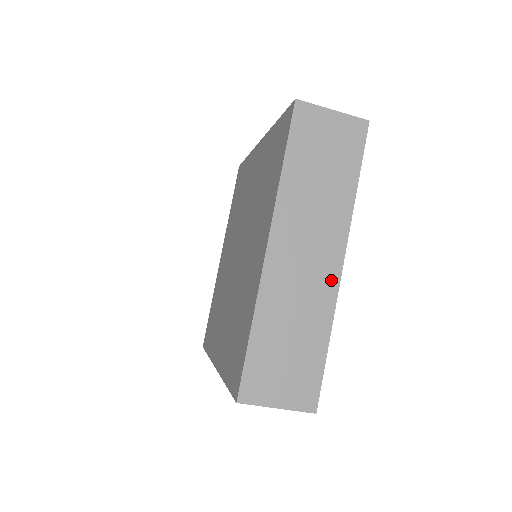
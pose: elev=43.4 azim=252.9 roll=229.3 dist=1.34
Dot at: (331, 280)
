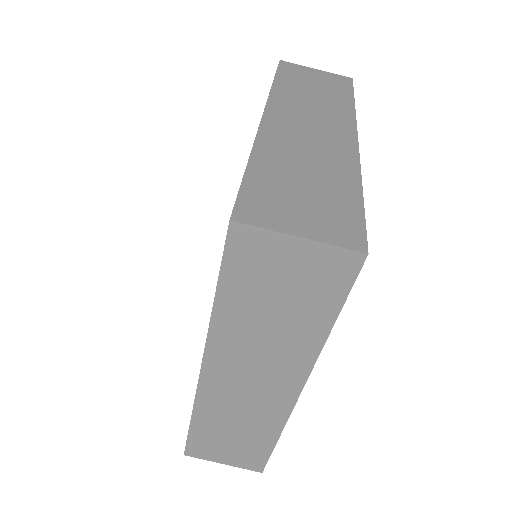
Dot at: (347, 146)
